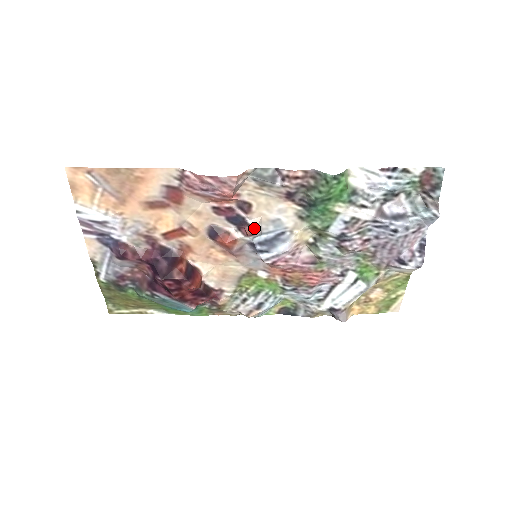
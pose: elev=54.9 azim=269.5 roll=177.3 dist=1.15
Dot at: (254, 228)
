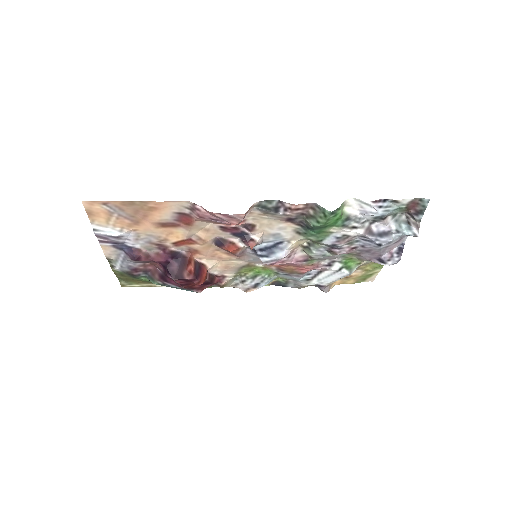
Dot at: (256, 242)
